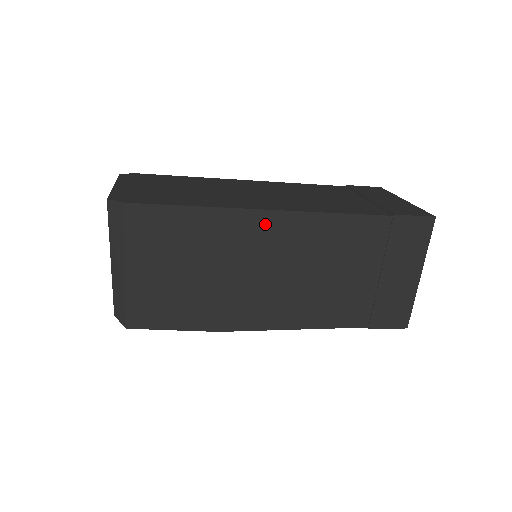
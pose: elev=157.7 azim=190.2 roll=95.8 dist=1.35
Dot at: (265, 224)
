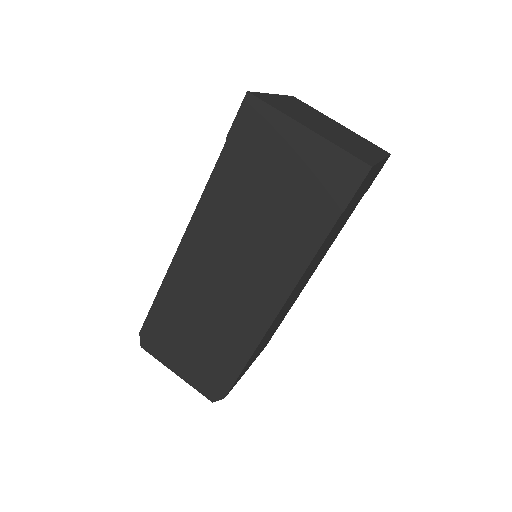
Dot at: (280, 312)
